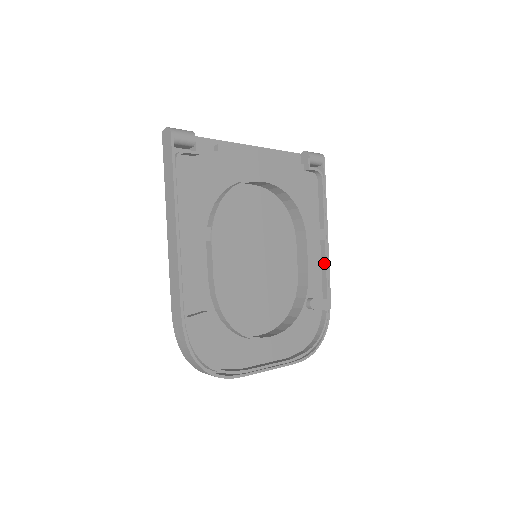
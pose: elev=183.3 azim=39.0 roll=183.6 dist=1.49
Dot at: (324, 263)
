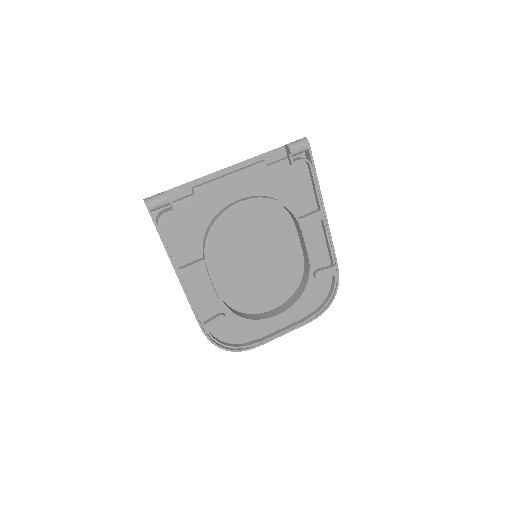
Dot at: (326, 238)
